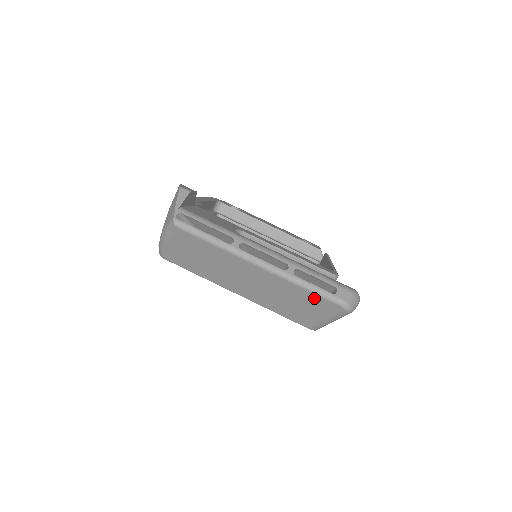
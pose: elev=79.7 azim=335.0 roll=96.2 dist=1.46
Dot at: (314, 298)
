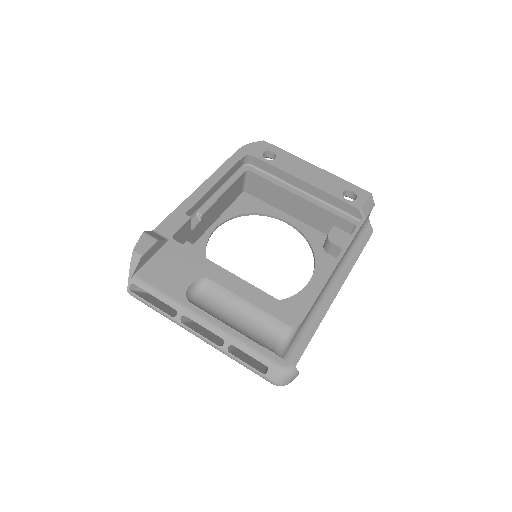
Dot at: occluded
